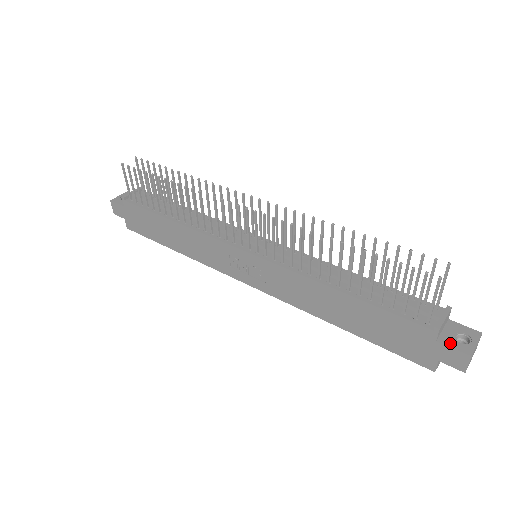
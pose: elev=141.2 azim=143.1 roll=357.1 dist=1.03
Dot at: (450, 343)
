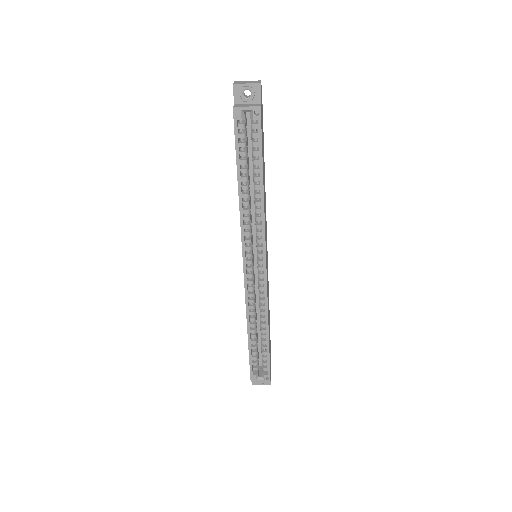
Dot at: occluded
